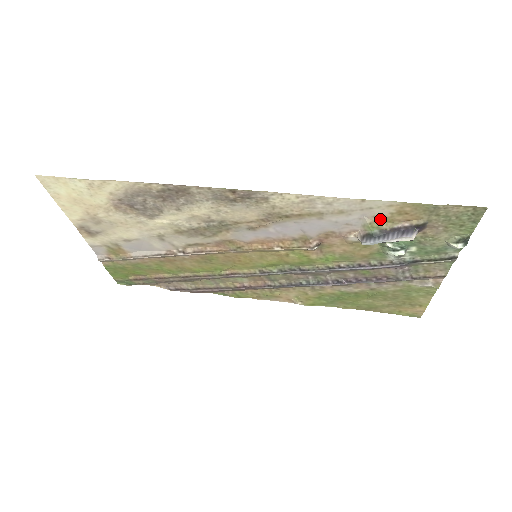
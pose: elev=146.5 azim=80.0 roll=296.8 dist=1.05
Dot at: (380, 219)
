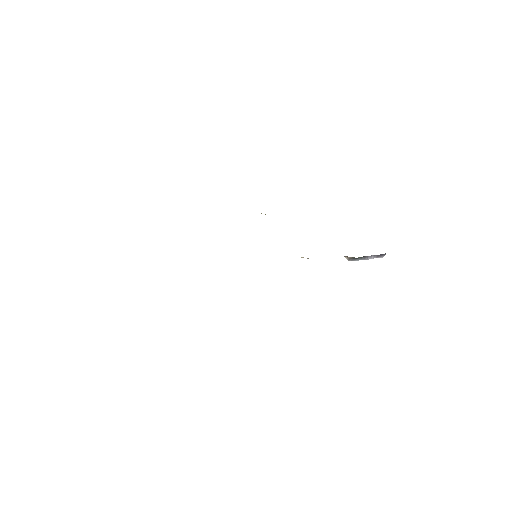
Dot at: occluded
